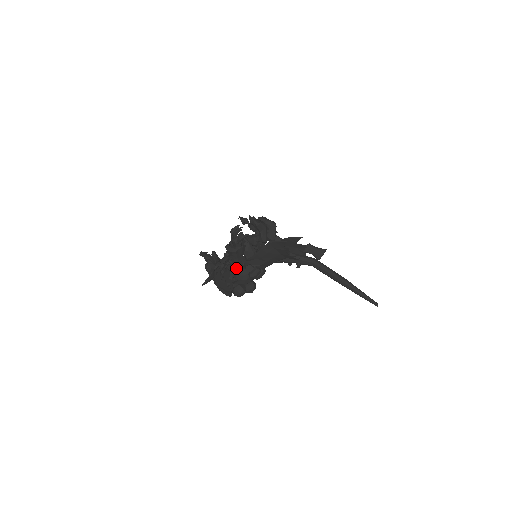
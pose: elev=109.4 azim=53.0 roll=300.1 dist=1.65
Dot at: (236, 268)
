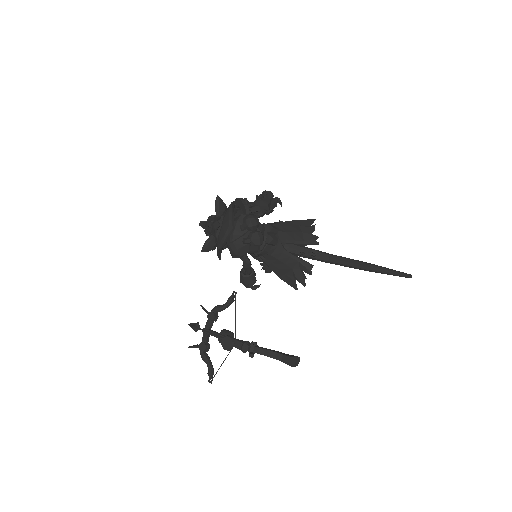
Dot at: (264, 203)
